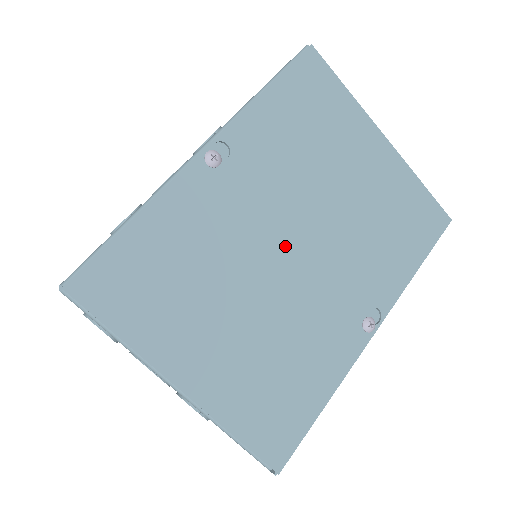
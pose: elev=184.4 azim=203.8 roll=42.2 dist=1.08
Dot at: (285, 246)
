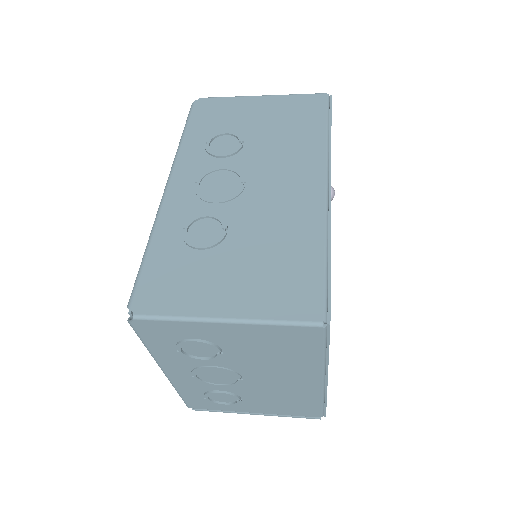
Dot at: occluded
